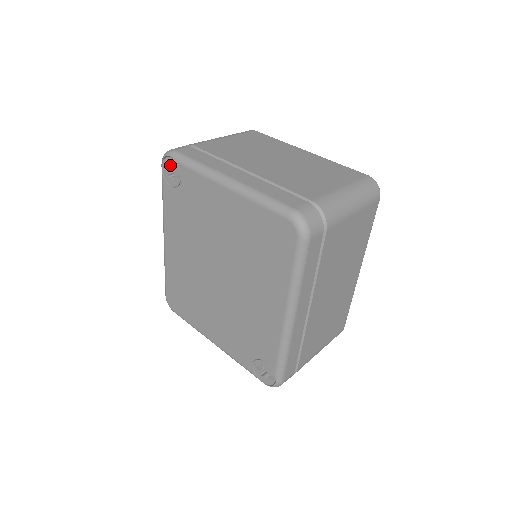
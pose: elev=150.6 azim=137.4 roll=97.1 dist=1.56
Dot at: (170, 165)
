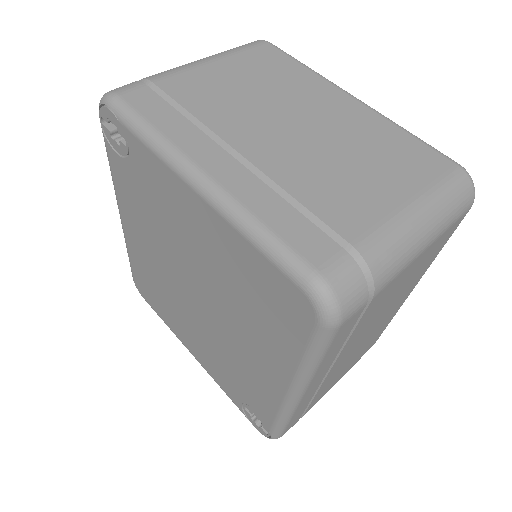
Dot at: (110, 121)
